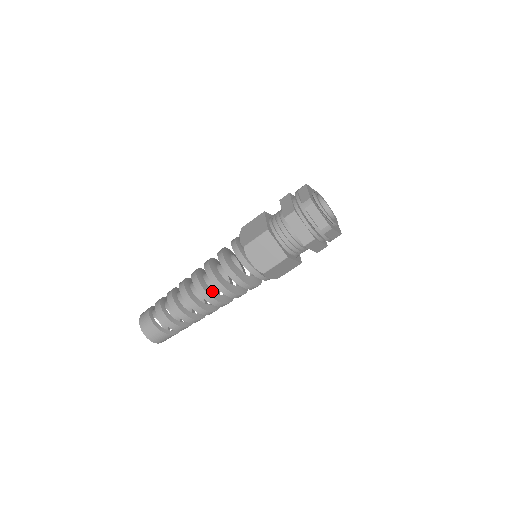
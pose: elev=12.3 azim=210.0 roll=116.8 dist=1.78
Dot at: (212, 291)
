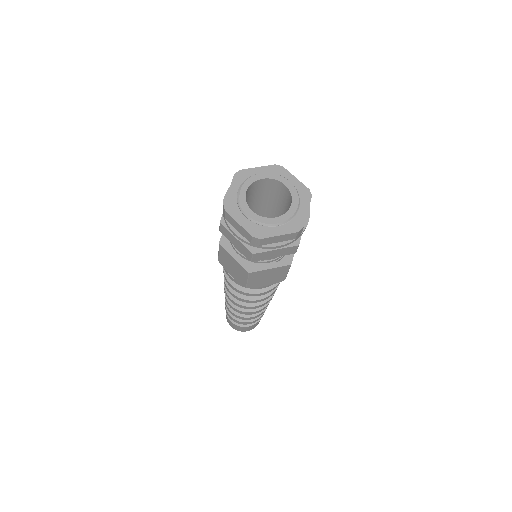
Dot at: occluded
